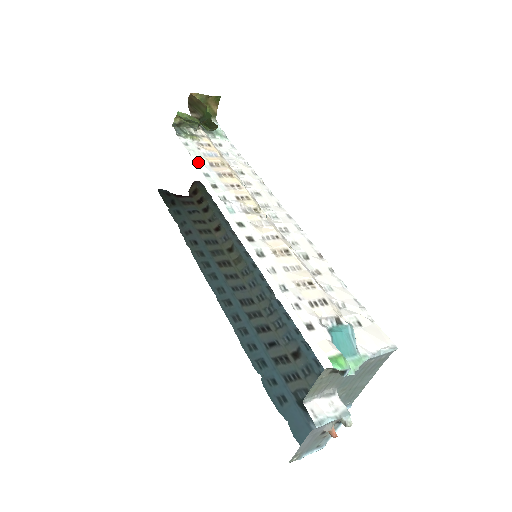
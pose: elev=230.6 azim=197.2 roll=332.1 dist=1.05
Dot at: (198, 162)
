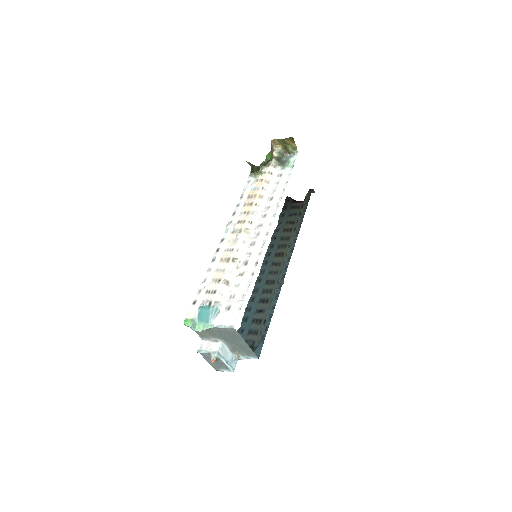
Dot at: (242, 196)
